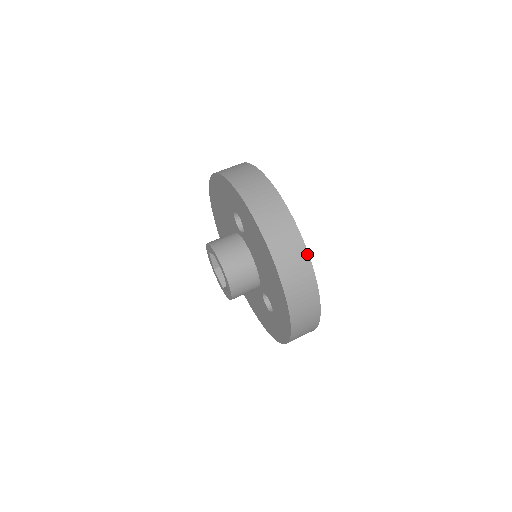
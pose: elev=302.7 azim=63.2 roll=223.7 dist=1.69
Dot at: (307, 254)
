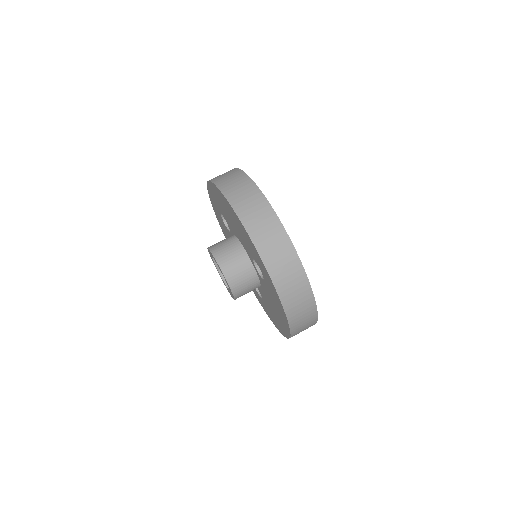
Dot at: occluded
